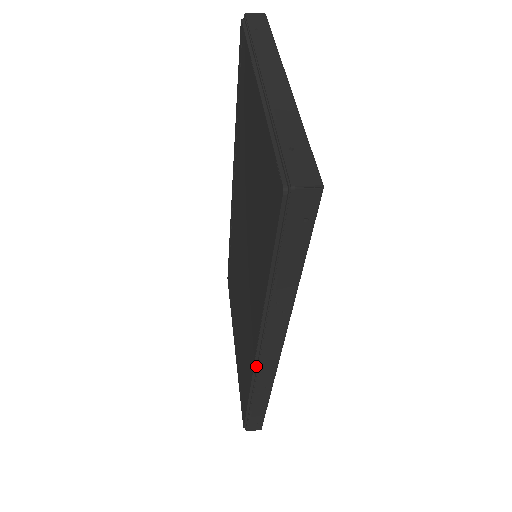
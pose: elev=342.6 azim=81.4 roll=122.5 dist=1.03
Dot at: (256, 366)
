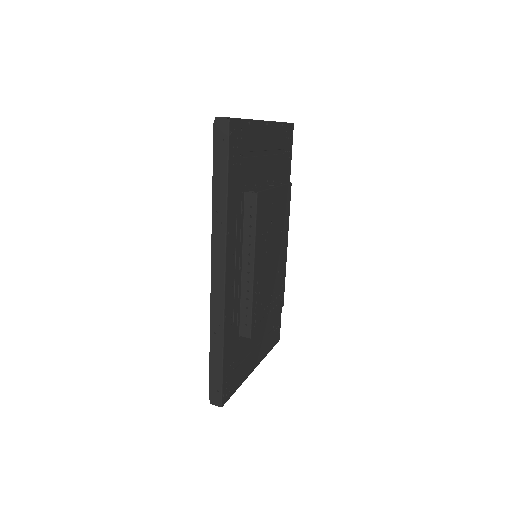
Dot at: (212, 292)
